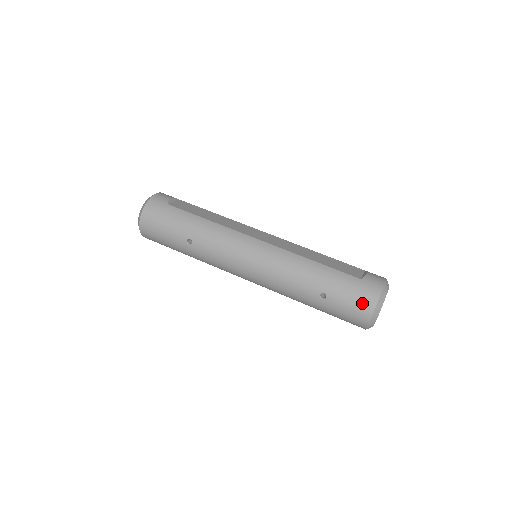
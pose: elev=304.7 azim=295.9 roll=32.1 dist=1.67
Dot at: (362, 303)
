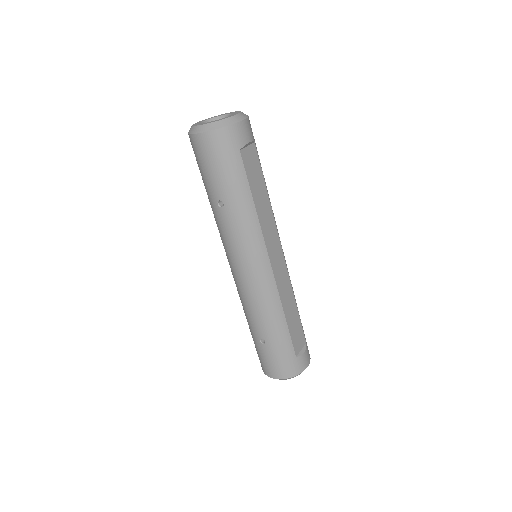
Dot at: (278, 370)
